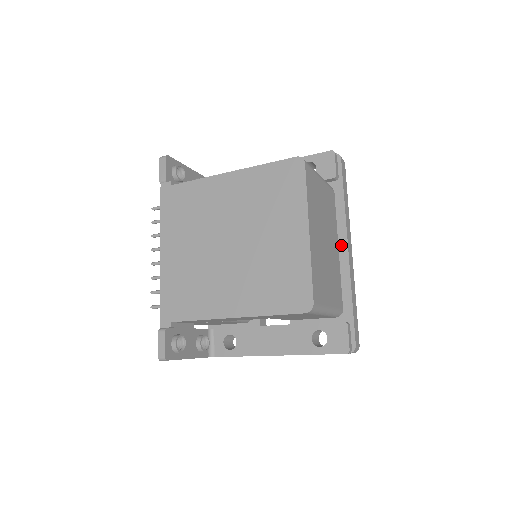
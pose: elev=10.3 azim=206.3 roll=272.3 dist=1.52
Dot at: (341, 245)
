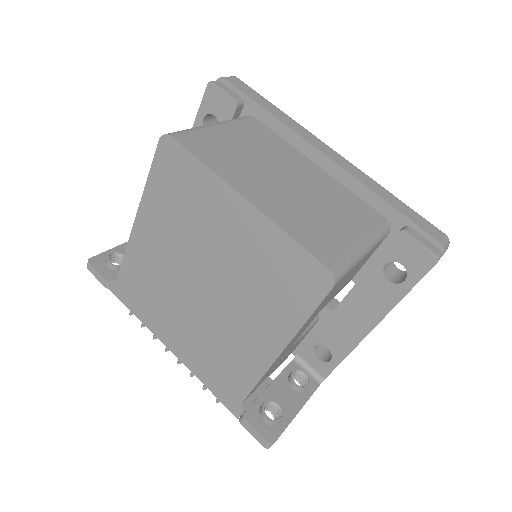
Dot at: (315, 159)
